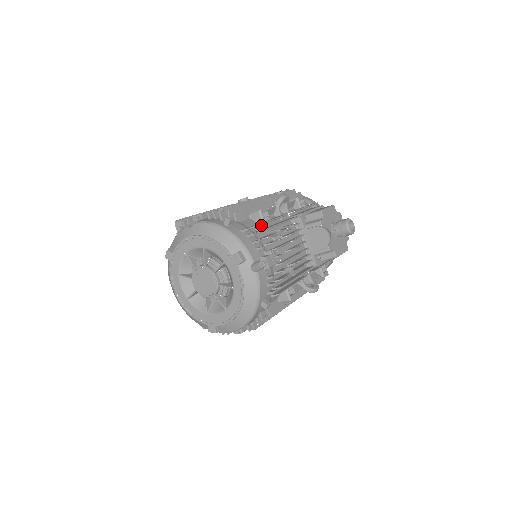
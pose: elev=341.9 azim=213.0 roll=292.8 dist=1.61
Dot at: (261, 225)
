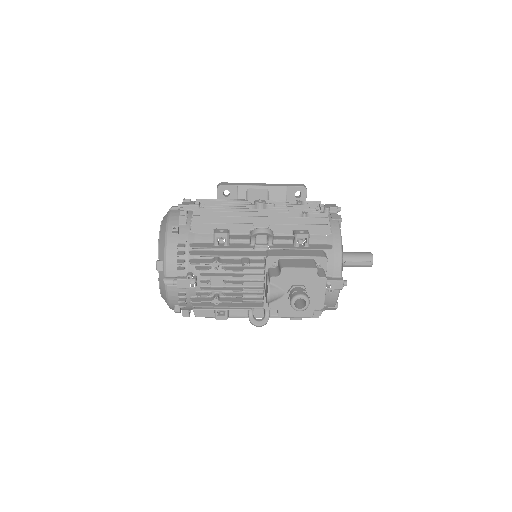
Dot at: (213, 246)
